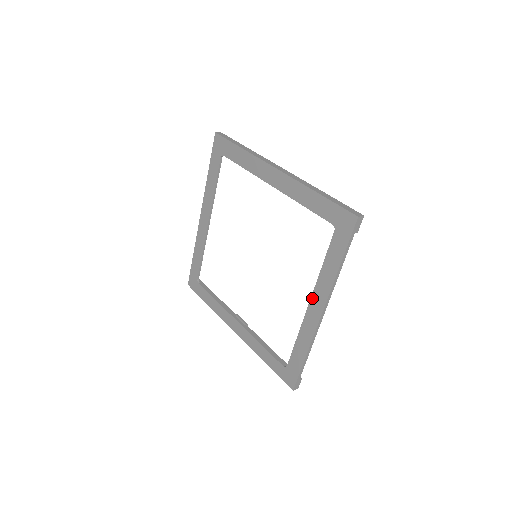
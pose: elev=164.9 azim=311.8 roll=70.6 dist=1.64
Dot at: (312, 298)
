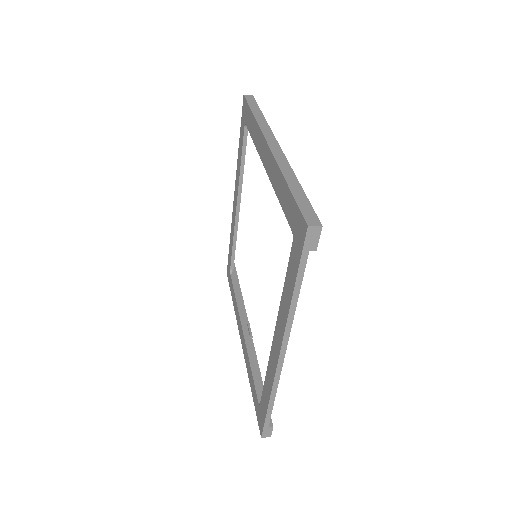
Dot at: (276, 328)
